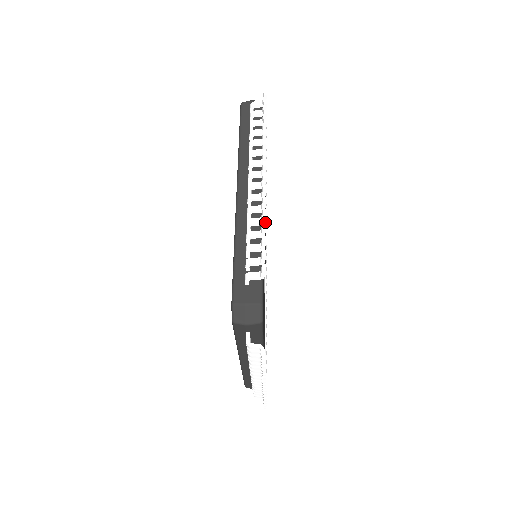
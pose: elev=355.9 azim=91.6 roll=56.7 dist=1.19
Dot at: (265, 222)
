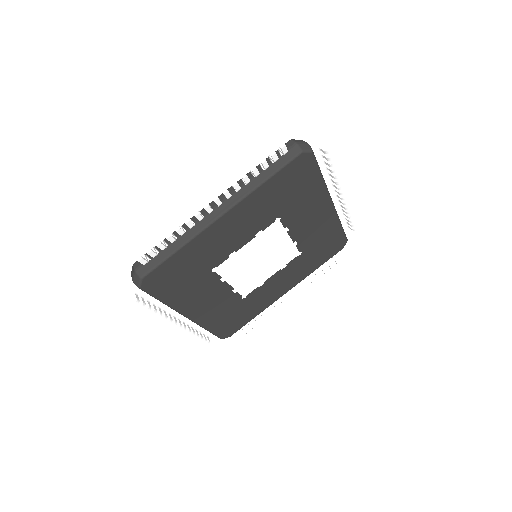
Dot at: (190, 342)
